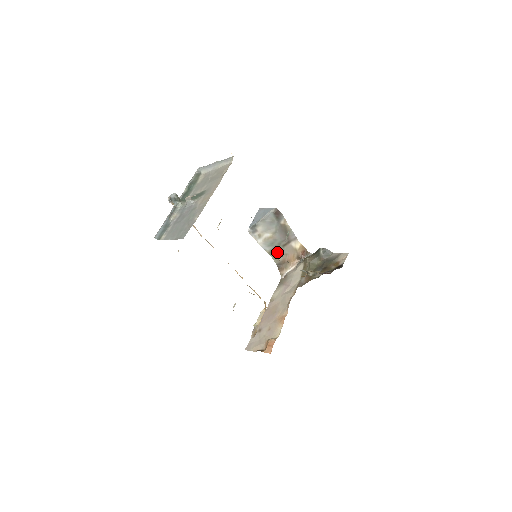
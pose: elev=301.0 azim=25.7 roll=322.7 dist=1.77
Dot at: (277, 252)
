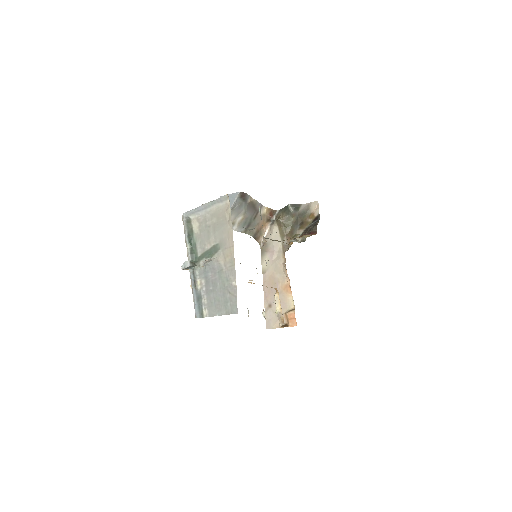
Dot at: (250, 227)
